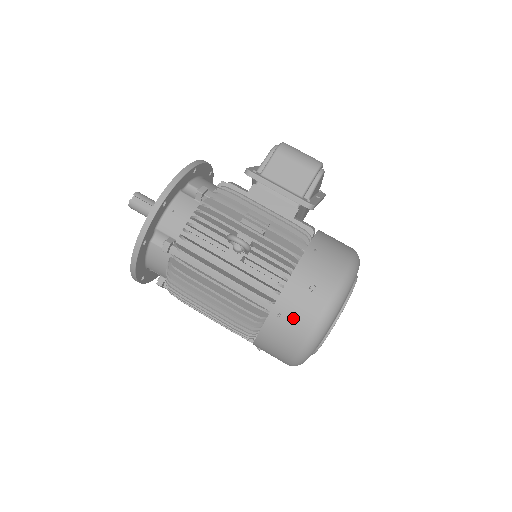
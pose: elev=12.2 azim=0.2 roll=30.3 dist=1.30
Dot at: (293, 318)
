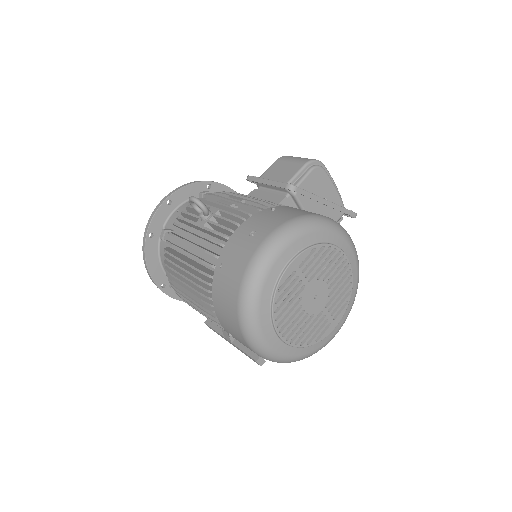
Dot at: (231, 265)
